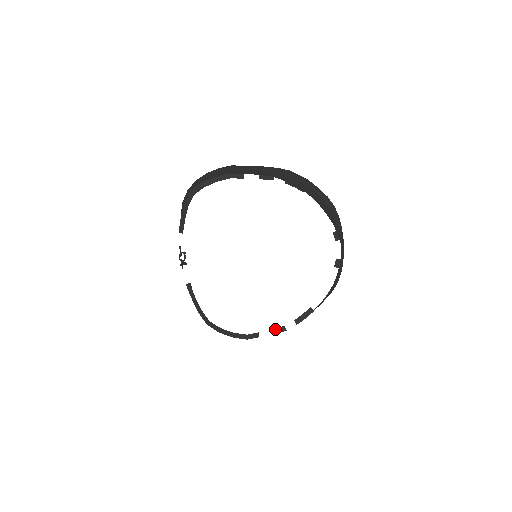
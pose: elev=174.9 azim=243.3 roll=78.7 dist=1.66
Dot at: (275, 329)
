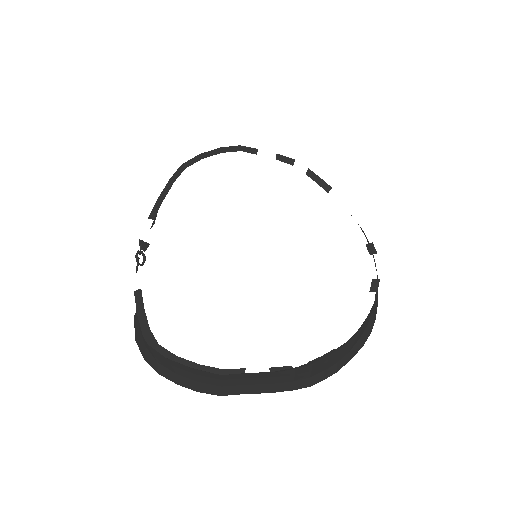
Dot at: (275, 368)
